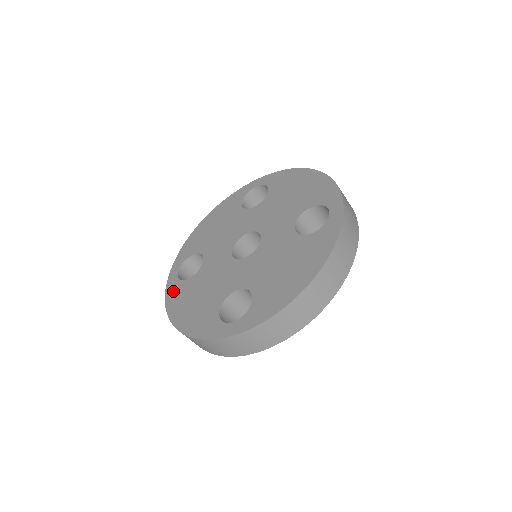
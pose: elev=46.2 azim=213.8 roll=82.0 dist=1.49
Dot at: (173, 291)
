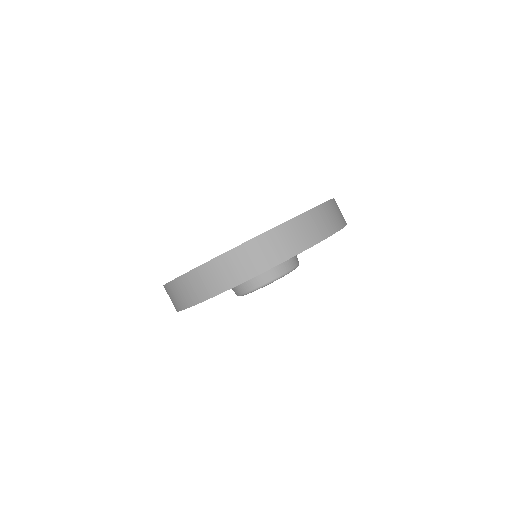
Dot at: occluded
